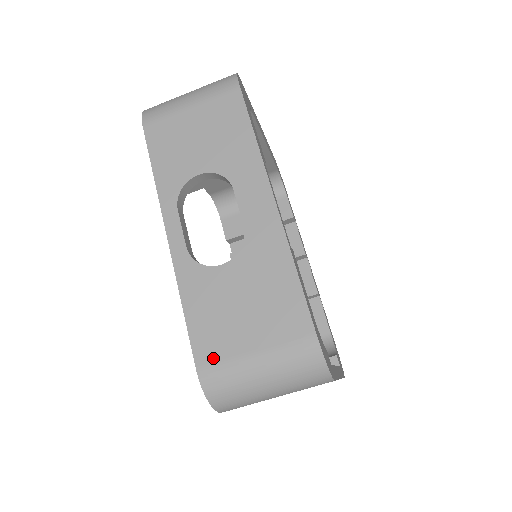
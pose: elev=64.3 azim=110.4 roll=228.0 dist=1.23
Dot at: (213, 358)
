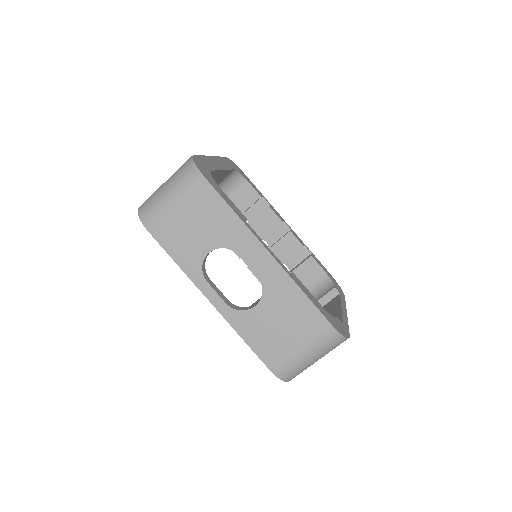
Dot at: (277, 361)
